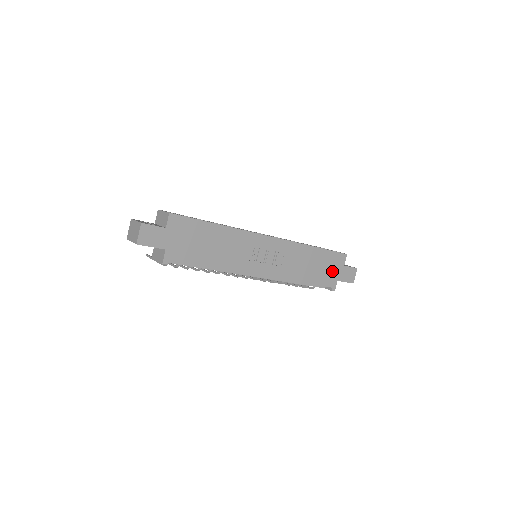
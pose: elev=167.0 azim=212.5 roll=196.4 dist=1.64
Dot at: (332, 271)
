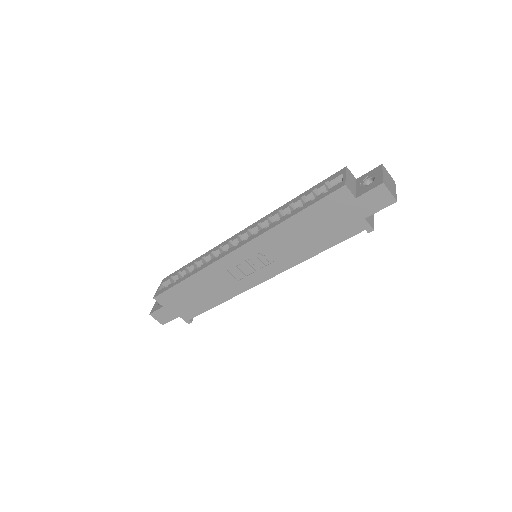
Dot at: (344, 217)
